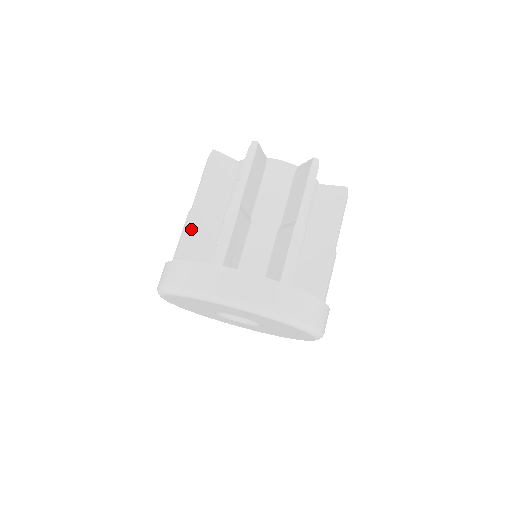
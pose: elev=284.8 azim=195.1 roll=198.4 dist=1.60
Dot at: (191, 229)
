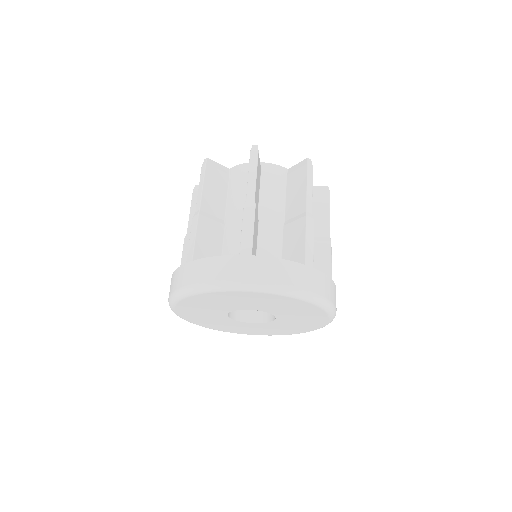
Dot at: (187, 252)
